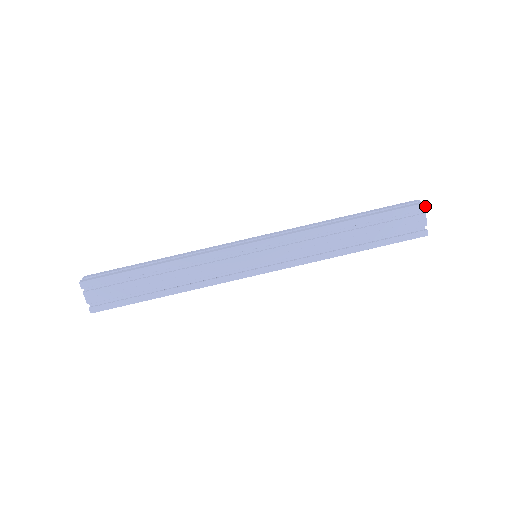
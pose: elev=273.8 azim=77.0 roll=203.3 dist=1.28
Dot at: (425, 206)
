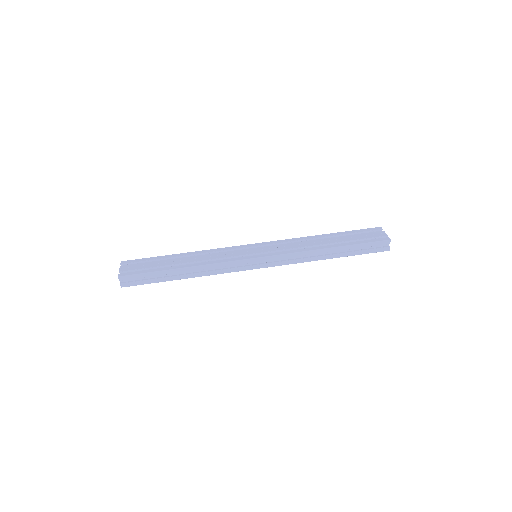
Dot at: (381, 228)
